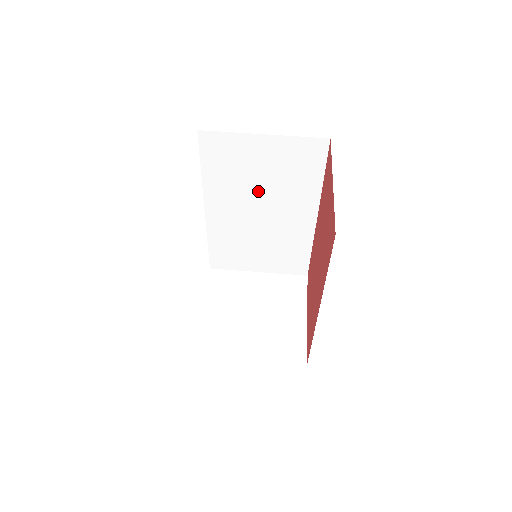
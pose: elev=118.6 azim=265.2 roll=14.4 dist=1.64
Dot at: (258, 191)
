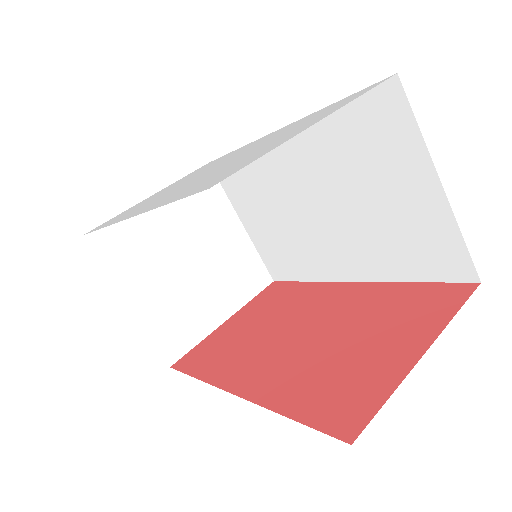
Dot at: (346, 199)
